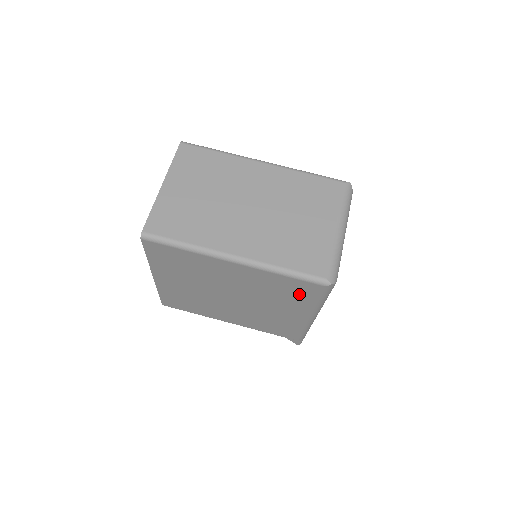
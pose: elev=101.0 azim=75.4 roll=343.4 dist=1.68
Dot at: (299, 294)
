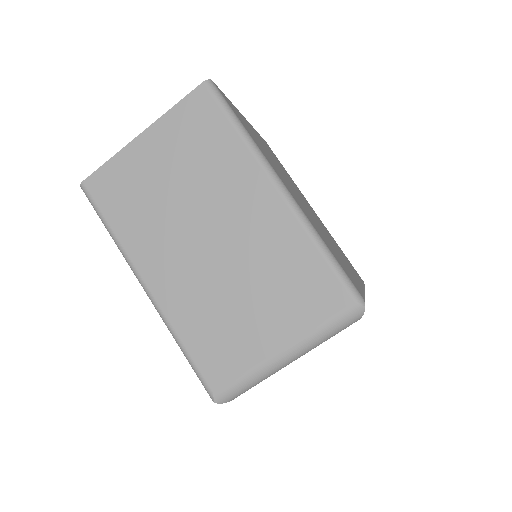
Dot at: occluded
